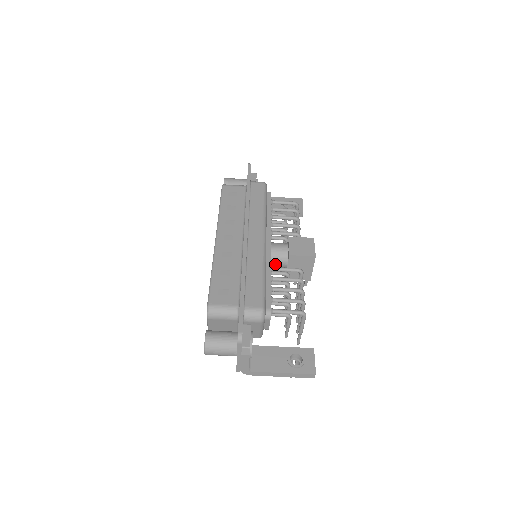
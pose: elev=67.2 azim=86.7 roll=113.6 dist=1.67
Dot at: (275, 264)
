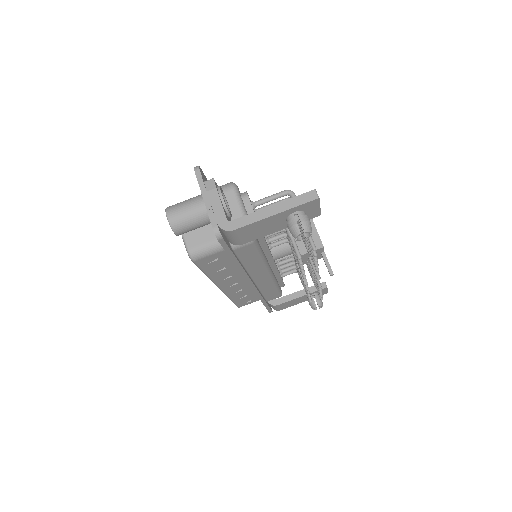
Dot at: (273, 241)
